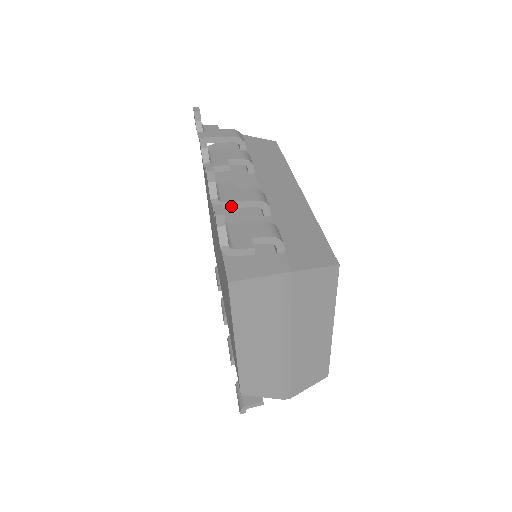
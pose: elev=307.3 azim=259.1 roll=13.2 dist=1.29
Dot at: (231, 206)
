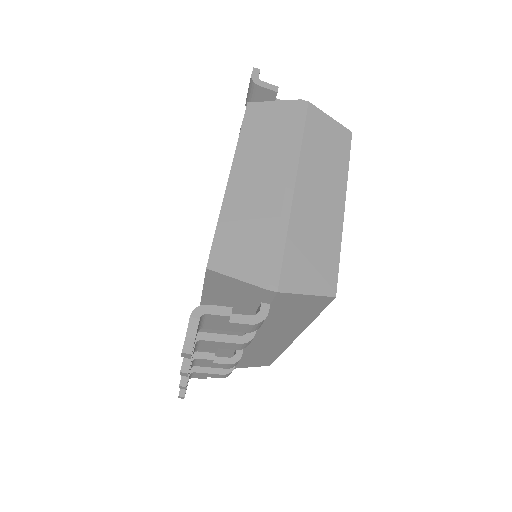
Dot at: occluded
